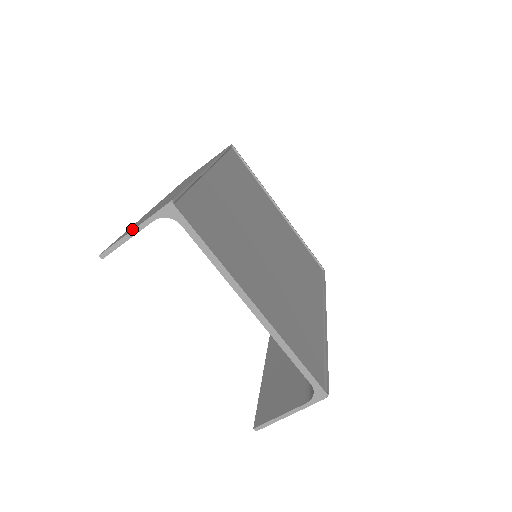
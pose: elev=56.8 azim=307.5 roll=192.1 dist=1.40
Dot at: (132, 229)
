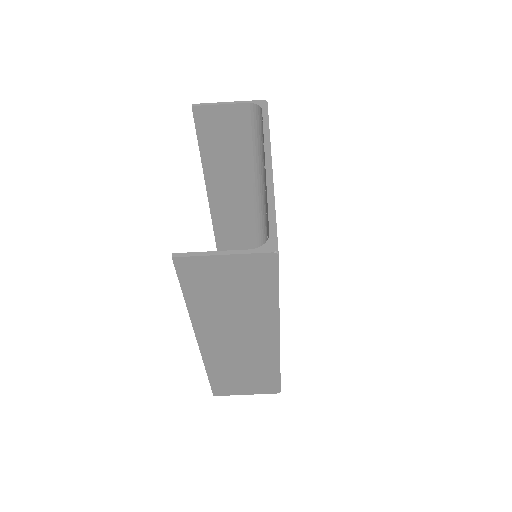
Dot at: (225, 109)
